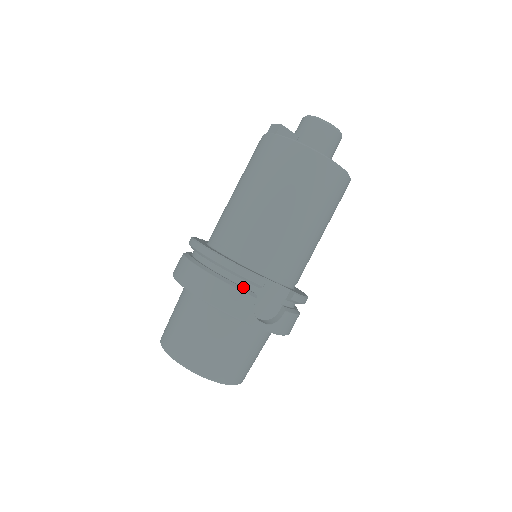
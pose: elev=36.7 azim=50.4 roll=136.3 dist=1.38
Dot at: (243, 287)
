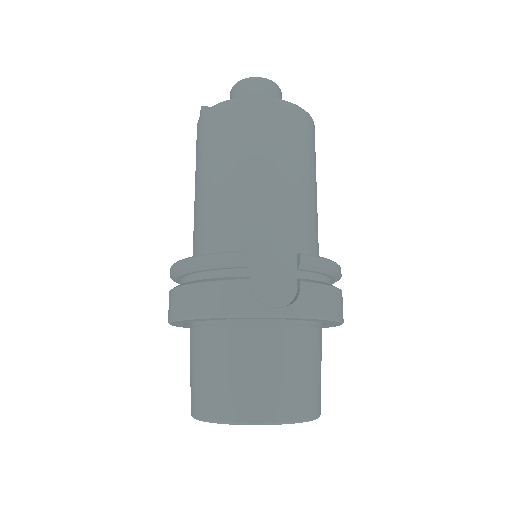
Dot at: (230, 278)
